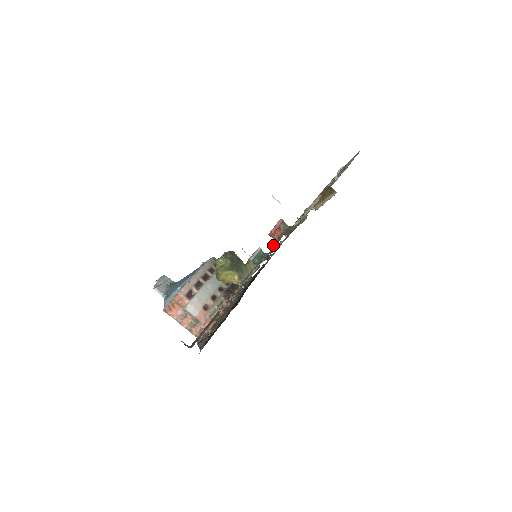
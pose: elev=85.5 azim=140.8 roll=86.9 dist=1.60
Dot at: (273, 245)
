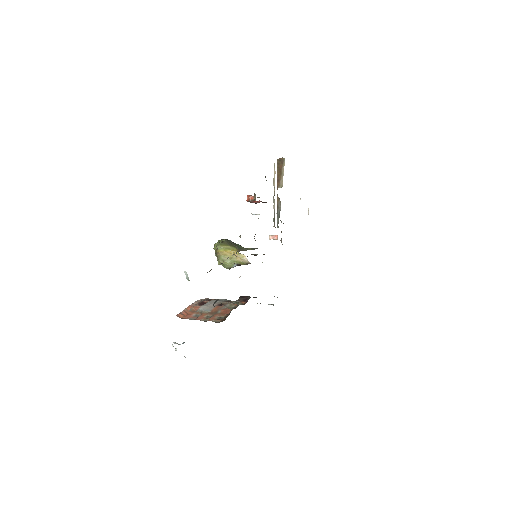
Dot at: occluded
